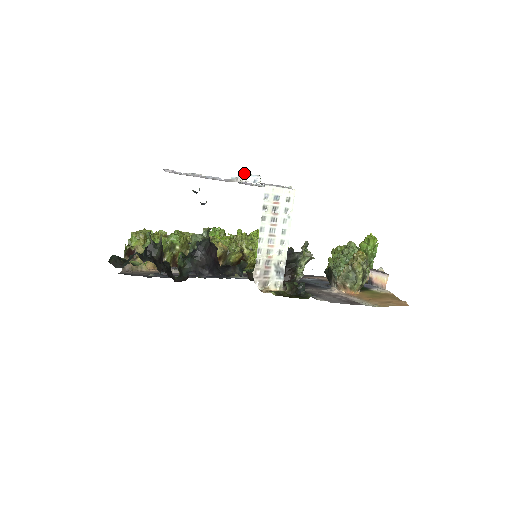
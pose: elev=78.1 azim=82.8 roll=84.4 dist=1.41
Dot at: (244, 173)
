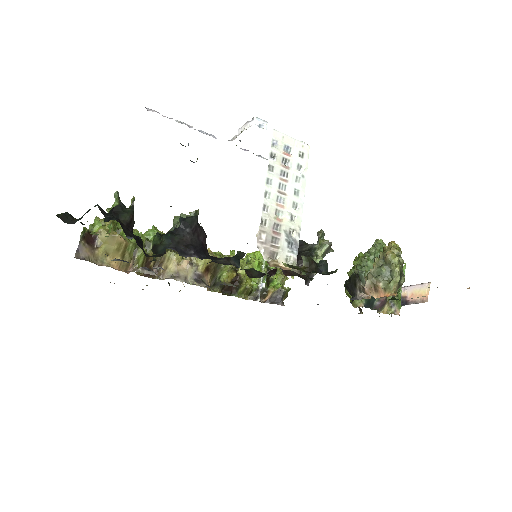
Dot at: occluded
